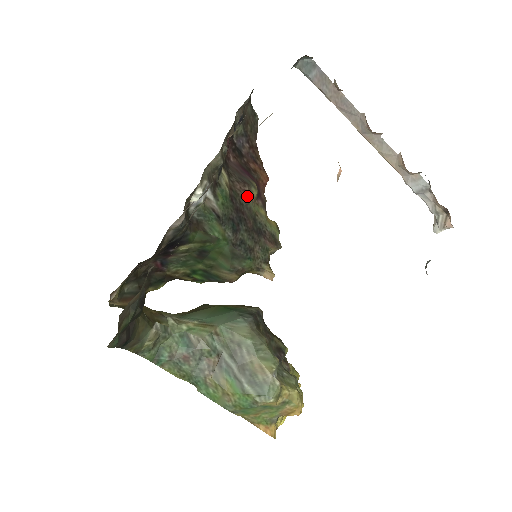
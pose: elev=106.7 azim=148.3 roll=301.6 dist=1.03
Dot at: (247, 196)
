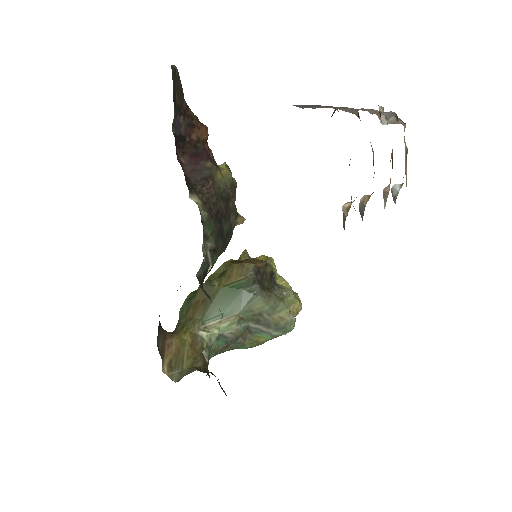
Dot at: (213, 189)
